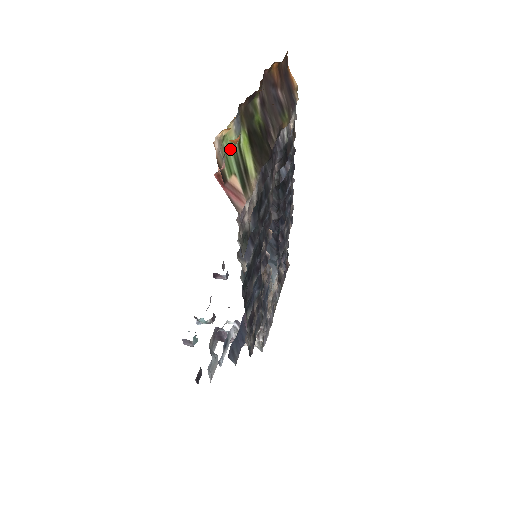
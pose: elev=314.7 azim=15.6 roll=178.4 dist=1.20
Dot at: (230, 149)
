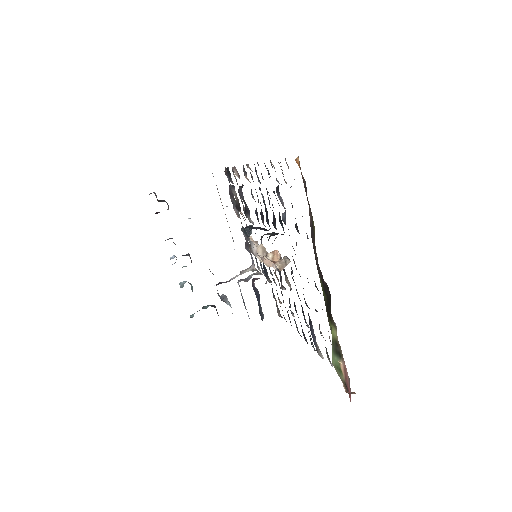
Dot at: (333, 356)
